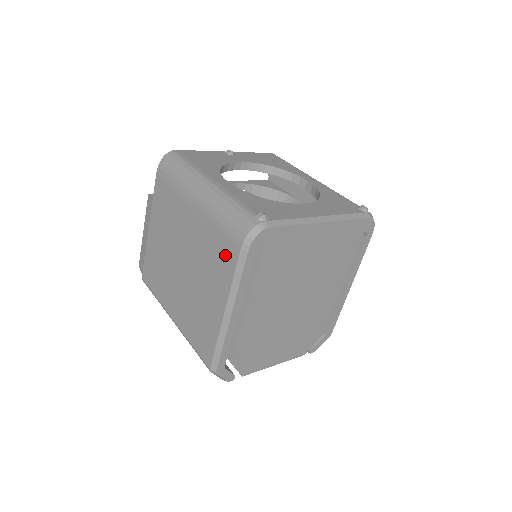
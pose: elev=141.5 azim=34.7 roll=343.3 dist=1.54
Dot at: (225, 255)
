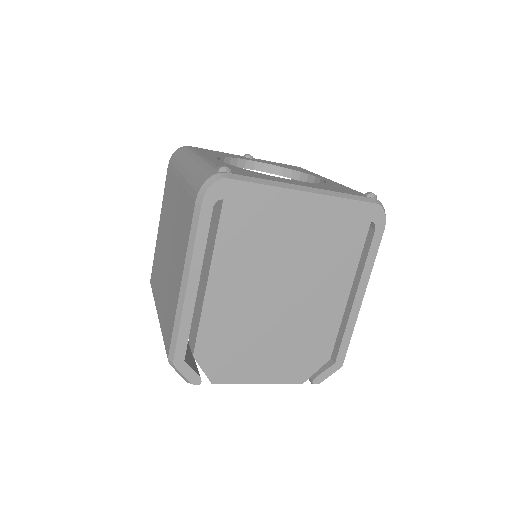
Dot at: (188, 216)
